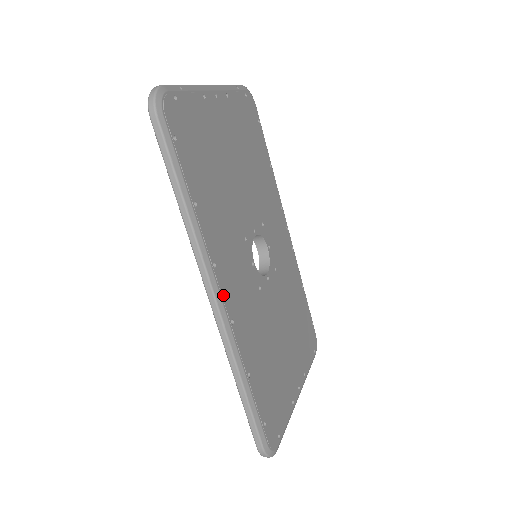
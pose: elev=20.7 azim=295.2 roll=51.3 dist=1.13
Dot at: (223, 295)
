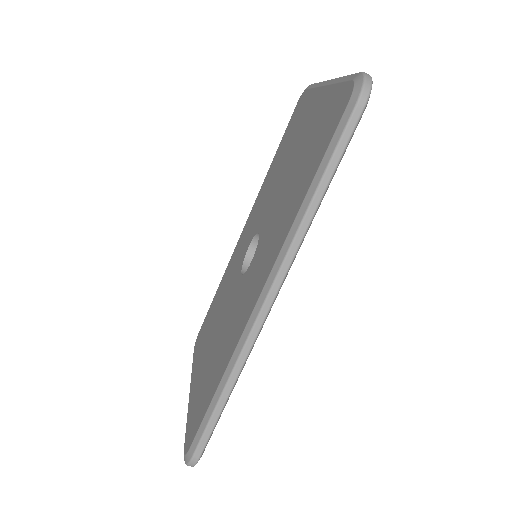
Dot at: occluded
